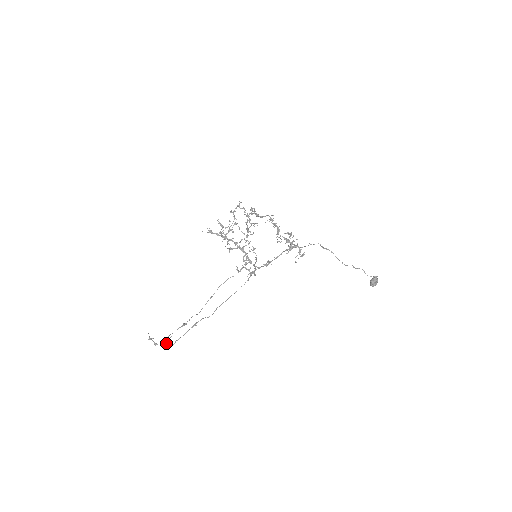
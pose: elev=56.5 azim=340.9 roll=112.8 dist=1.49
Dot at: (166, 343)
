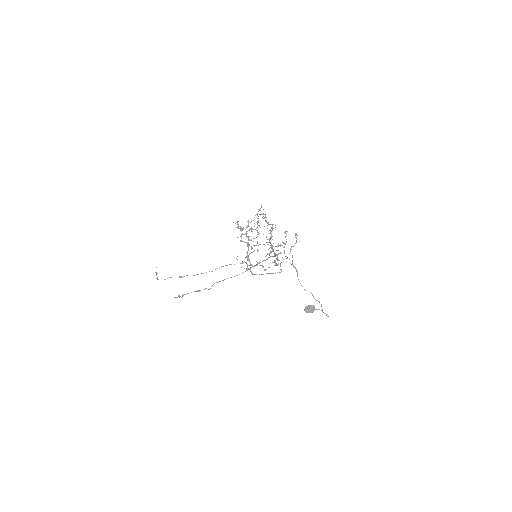
Dot at: (180, 296)
